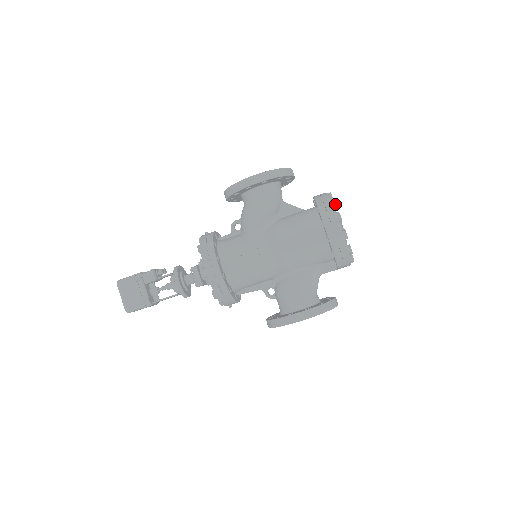
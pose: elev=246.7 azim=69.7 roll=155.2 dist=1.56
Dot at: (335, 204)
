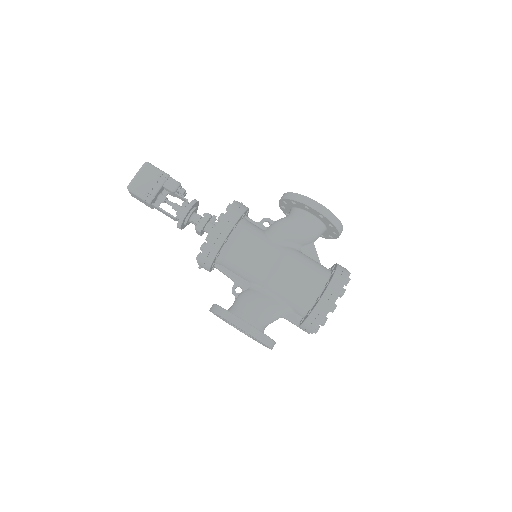
Dot at: (348, 282)
